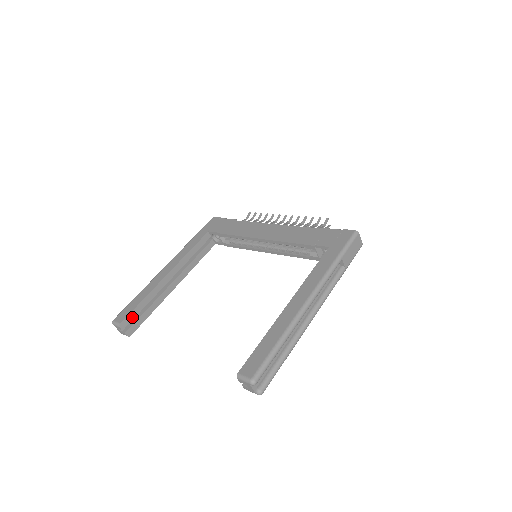
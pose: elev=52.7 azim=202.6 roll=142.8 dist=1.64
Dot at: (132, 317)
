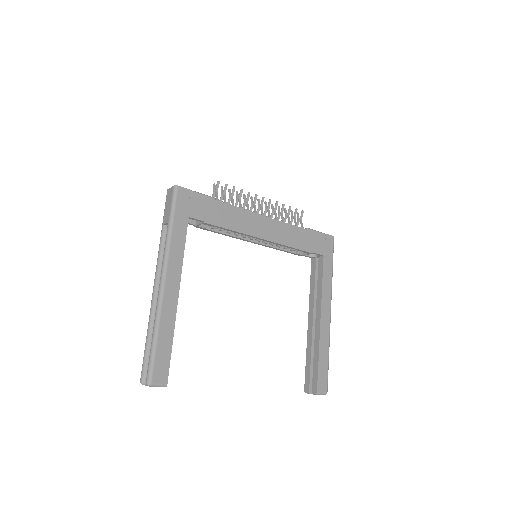
Dot at: (167, 367)
